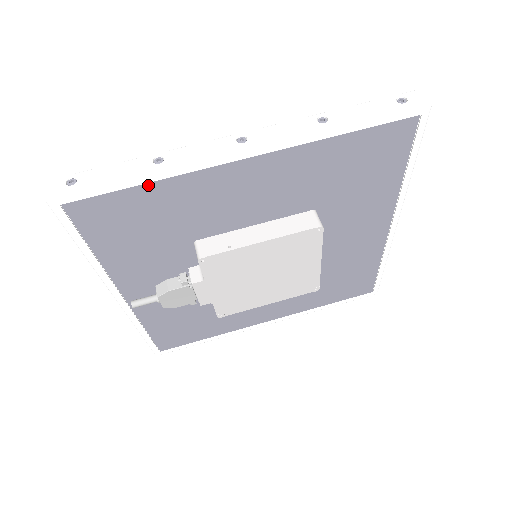
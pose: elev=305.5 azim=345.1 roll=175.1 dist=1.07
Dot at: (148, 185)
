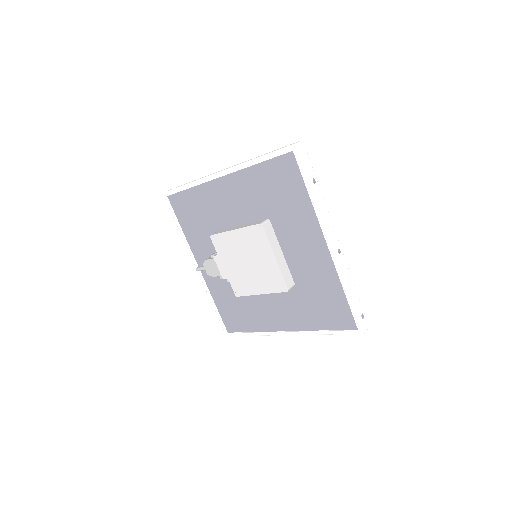
Dot at: (192, 190)
